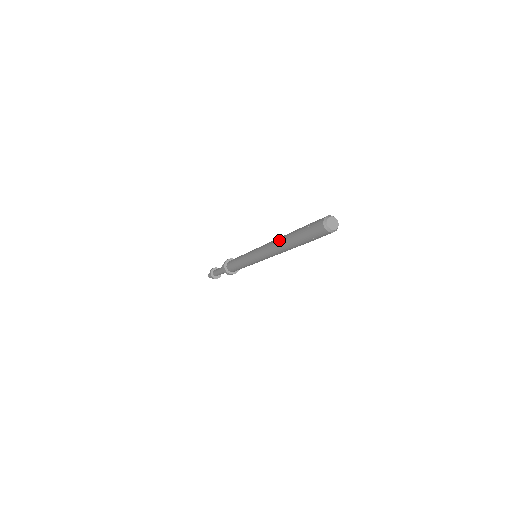
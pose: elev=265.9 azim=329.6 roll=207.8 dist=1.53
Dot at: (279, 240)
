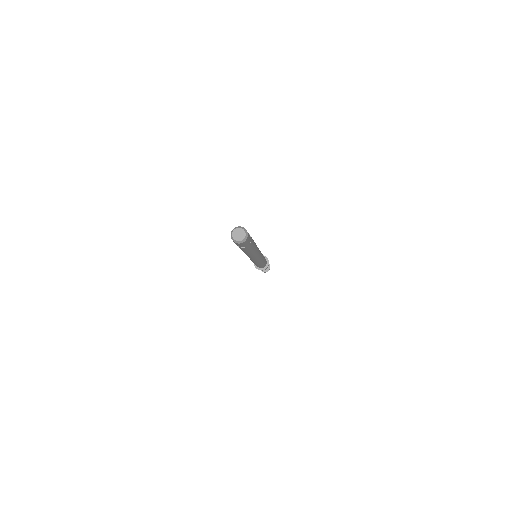
Dot at: occluded
